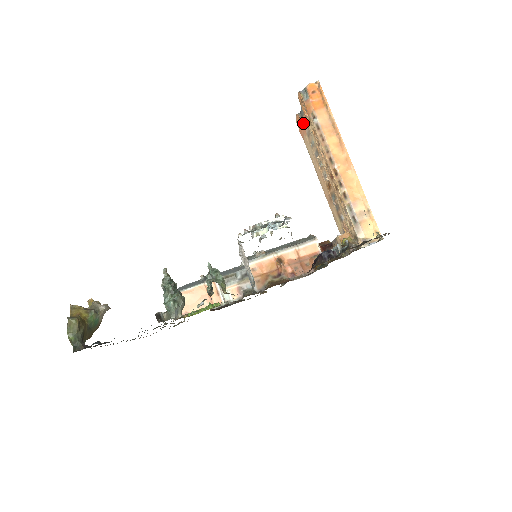
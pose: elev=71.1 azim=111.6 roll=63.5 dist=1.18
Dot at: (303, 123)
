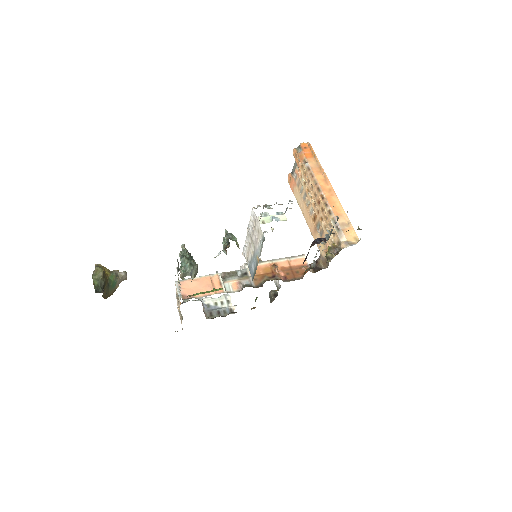
Dot at: (294, 177)
